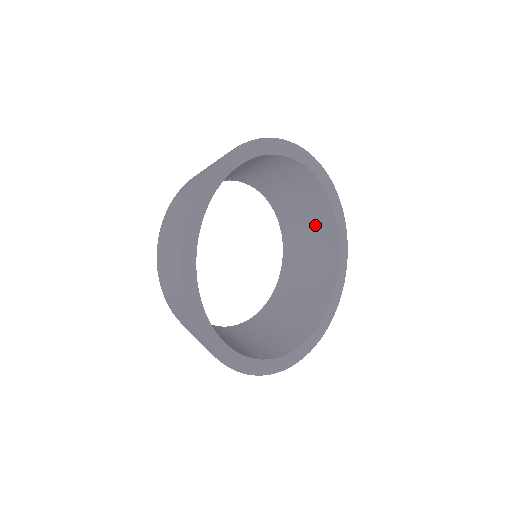
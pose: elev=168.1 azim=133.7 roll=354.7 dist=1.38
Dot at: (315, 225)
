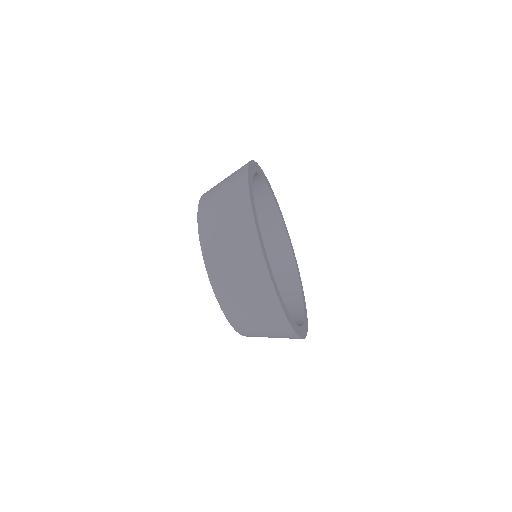
Dot at: (280, 274)
